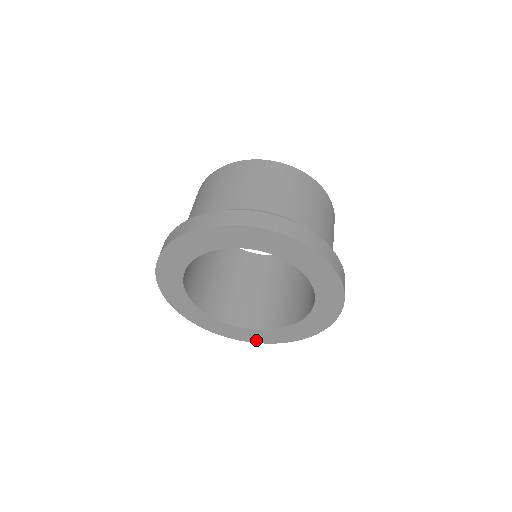
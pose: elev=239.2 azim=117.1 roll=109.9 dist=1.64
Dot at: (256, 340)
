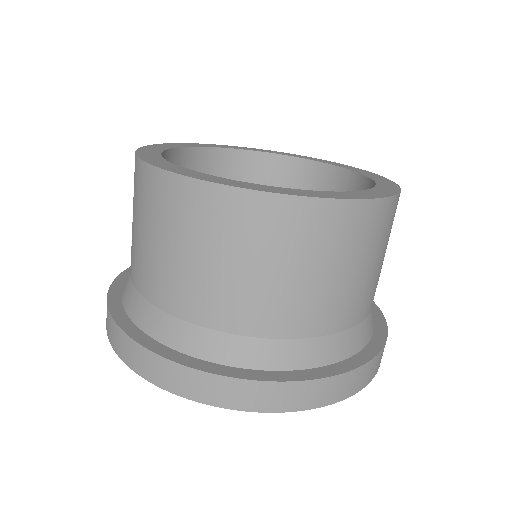
Dot at: occluded
